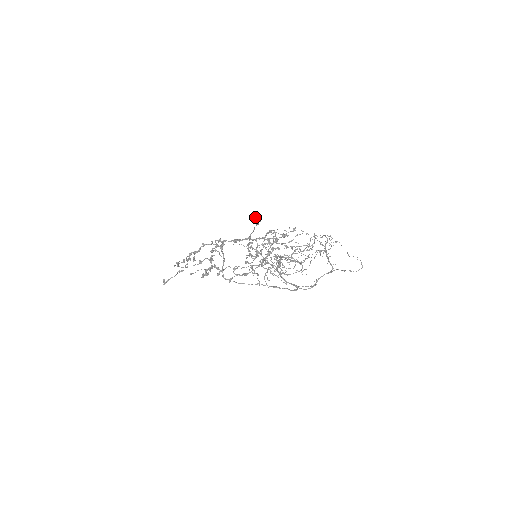
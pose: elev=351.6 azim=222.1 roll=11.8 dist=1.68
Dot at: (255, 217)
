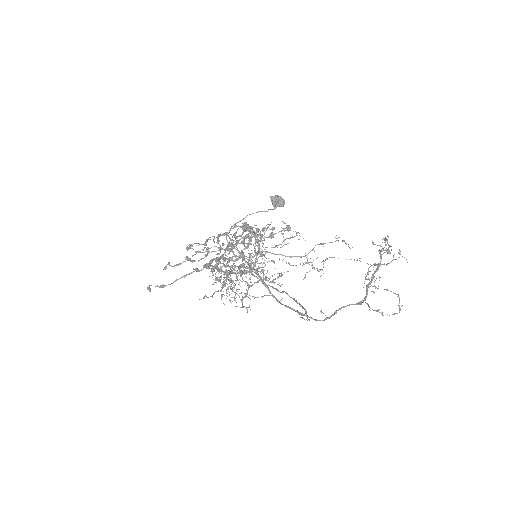
Dot at: (276, 199)
